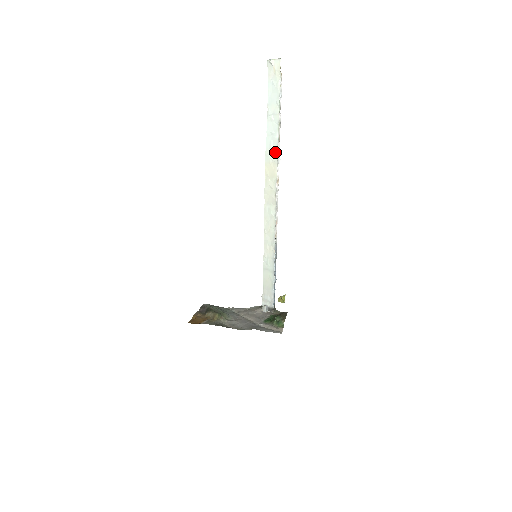
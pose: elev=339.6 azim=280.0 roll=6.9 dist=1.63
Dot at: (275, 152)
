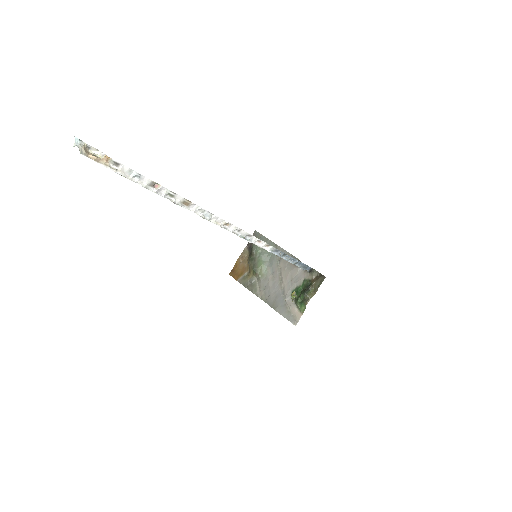
Dot at: (195, 211)
